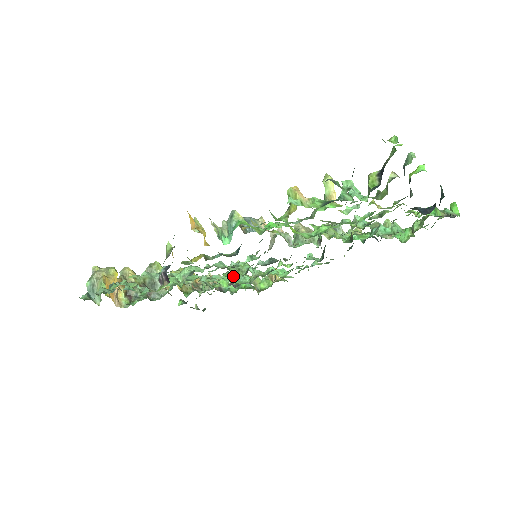
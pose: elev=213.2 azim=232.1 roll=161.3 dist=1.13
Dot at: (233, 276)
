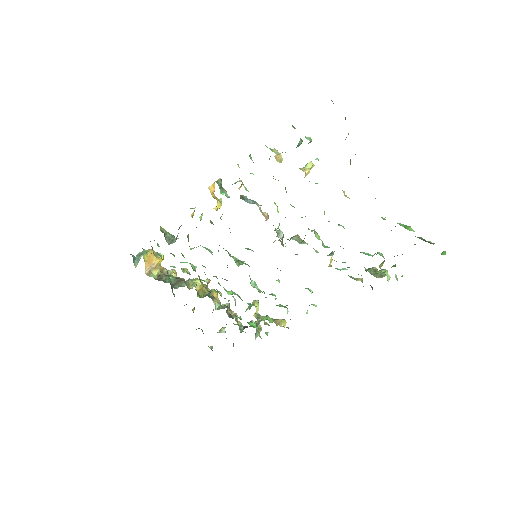
Dot at: occluded
